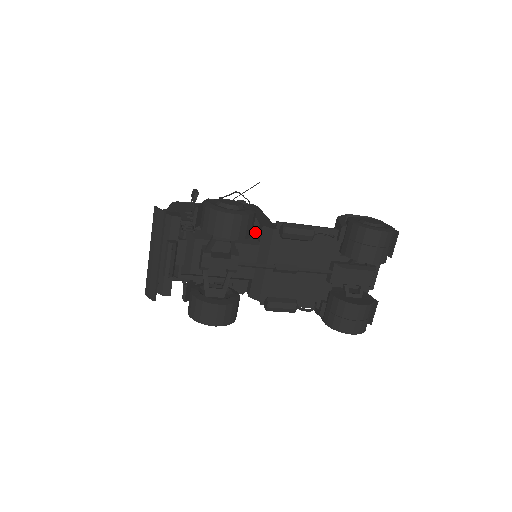
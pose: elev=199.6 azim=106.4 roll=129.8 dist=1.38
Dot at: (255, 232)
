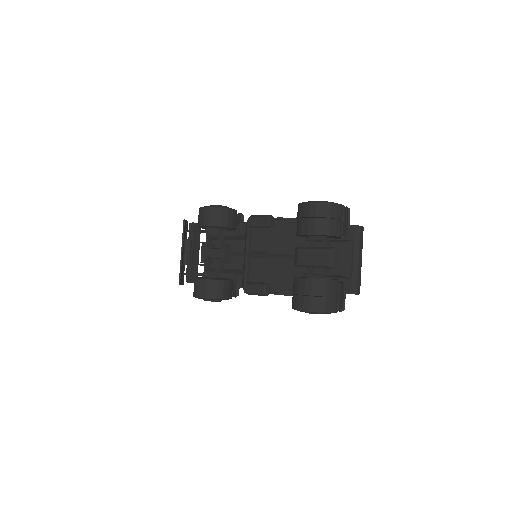
Dot at: occluded
